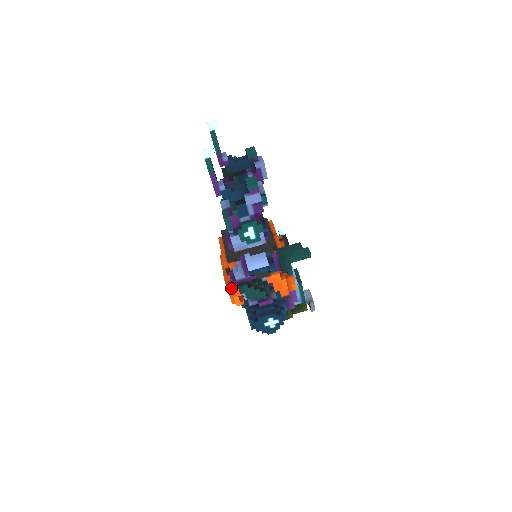
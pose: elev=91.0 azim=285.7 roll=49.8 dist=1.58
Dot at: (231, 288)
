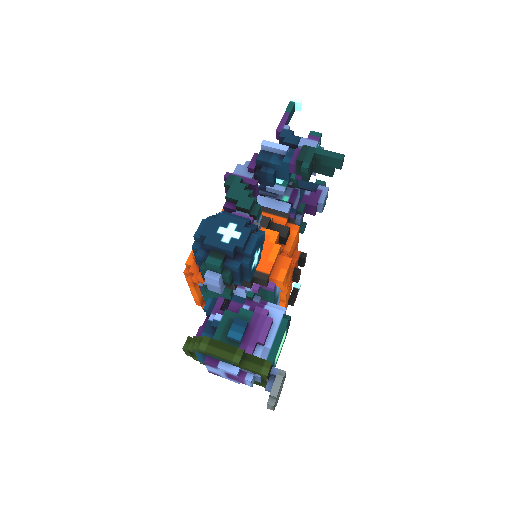
Dot at: occluded
